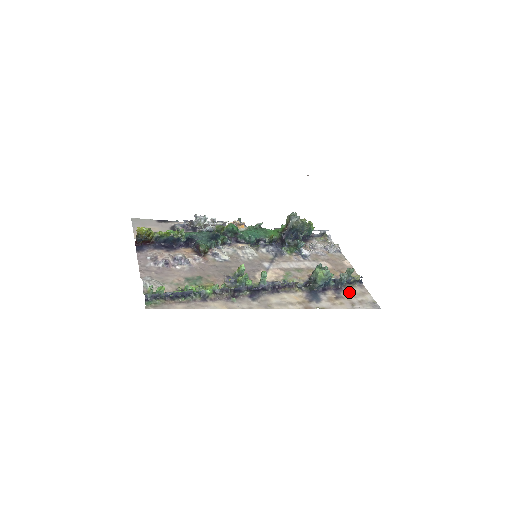
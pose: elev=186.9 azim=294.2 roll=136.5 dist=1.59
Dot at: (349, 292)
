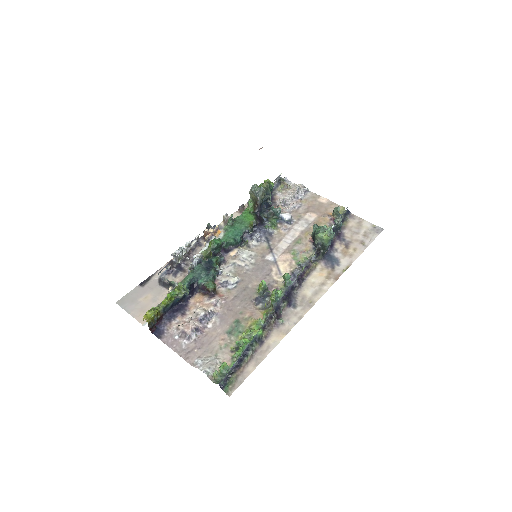
Dot at: (350, 232)
